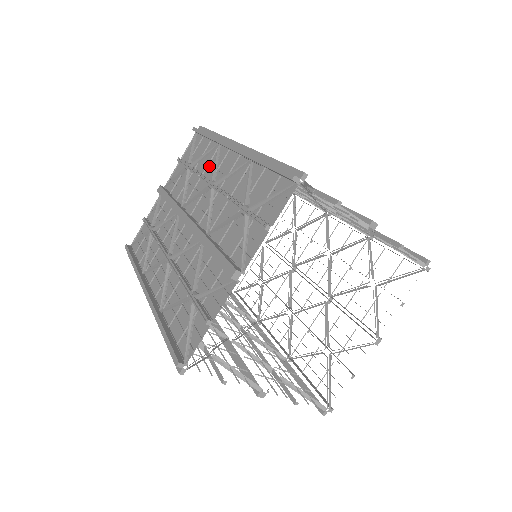
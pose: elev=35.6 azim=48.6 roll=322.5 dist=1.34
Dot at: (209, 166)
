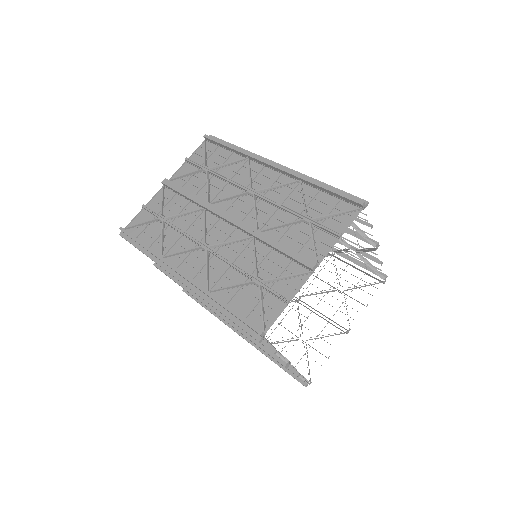
Dot at: (238, 174)
